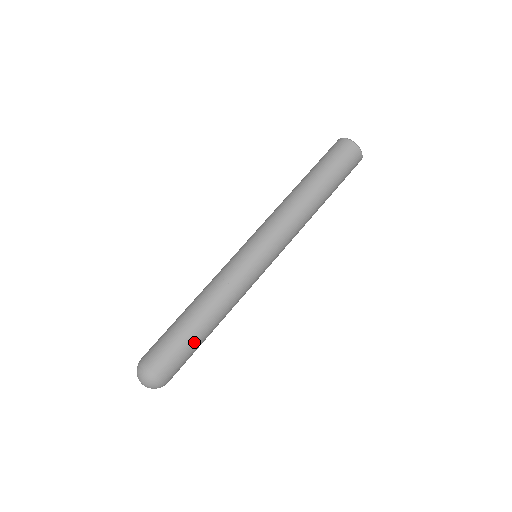
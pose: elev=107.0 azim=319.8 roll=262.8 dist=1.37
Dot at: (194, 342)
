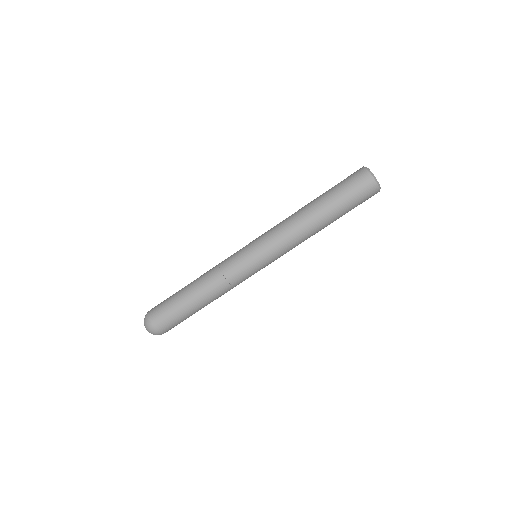
Dot at: occluded
